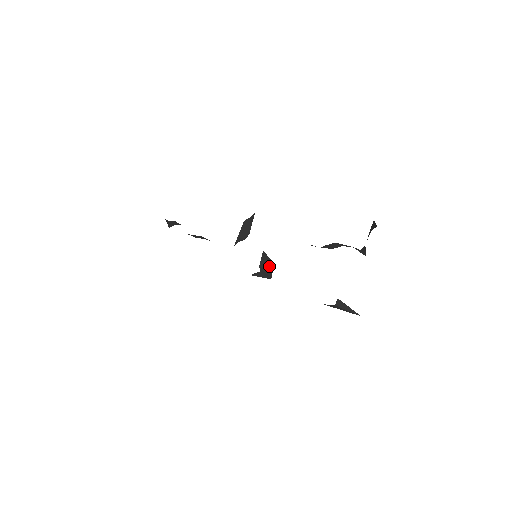
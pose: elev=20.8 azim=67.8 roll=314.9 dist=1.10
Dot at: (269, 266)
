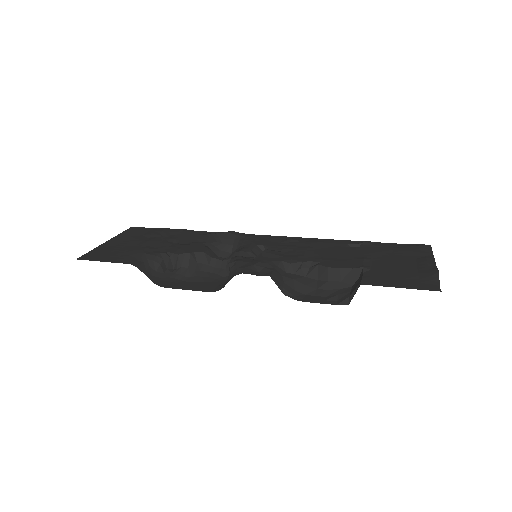
Dot at: occluded
